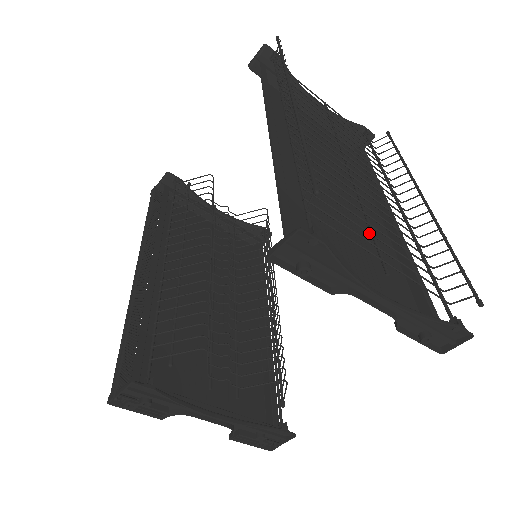
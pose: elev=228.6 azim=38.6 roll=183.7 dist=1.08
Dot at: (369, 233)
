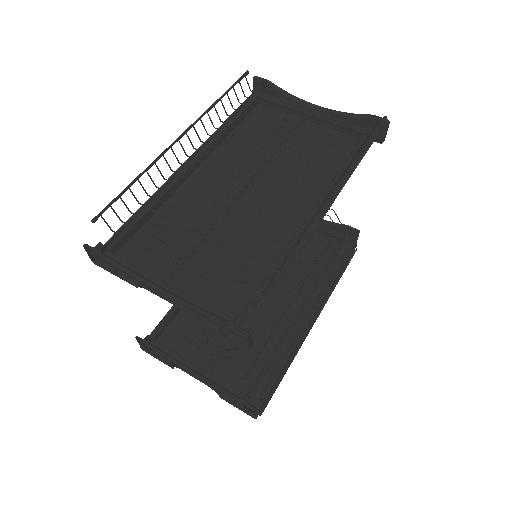
Dot at: (188, 241)
